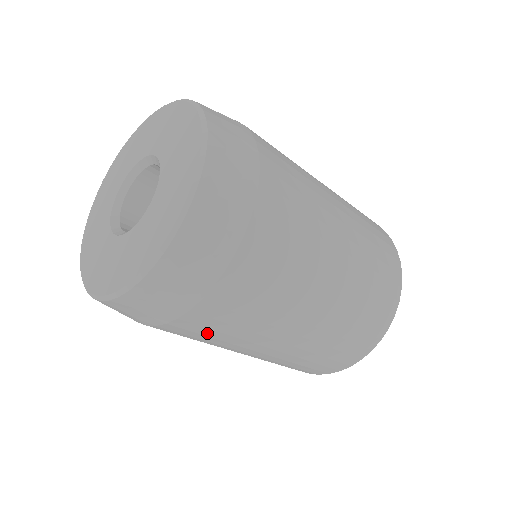
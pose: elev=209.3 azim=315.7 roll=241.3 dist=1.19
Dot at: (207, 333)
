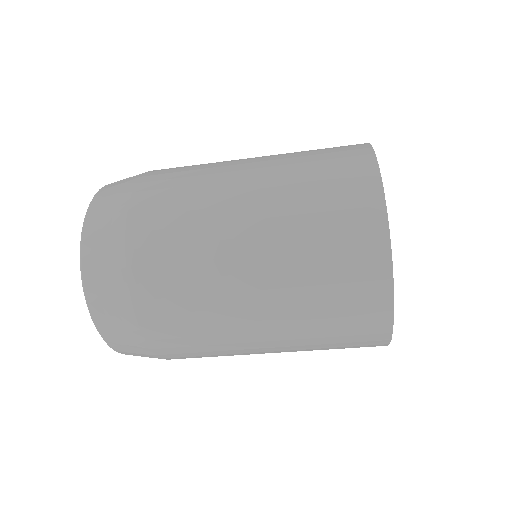
Dot at: occluded
